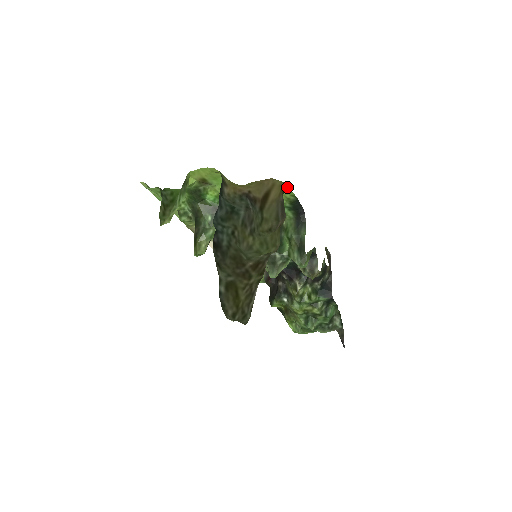
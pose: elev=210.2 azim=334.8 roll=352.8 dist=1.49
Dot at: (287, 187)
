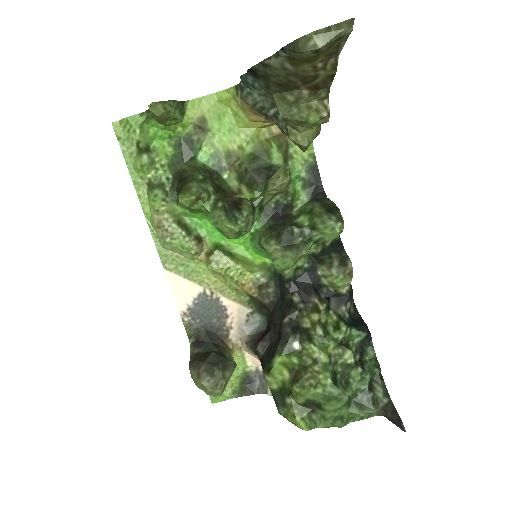
Dot at: occluded
